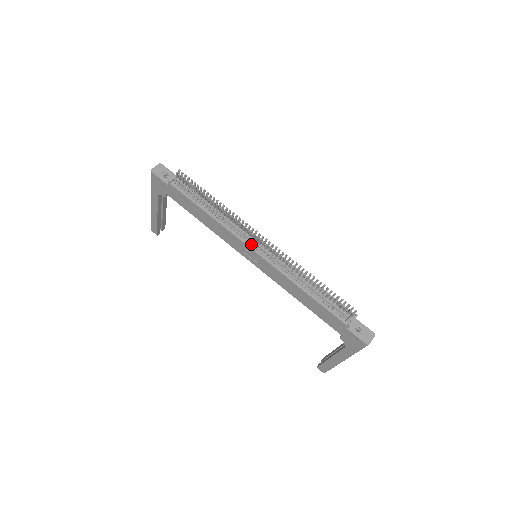
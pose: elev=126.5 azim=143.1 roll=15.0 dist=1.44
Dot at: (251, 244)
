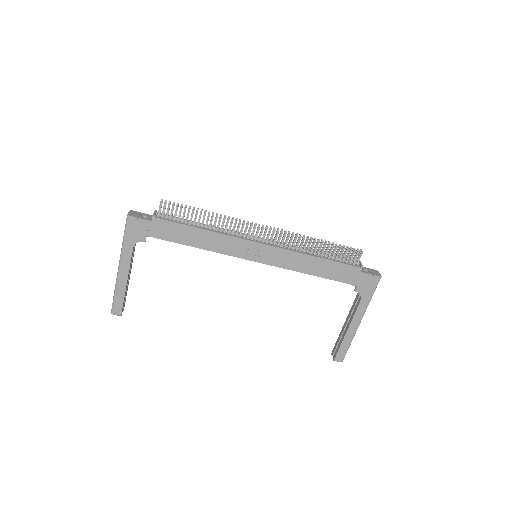
Dot at: (253, 240)
